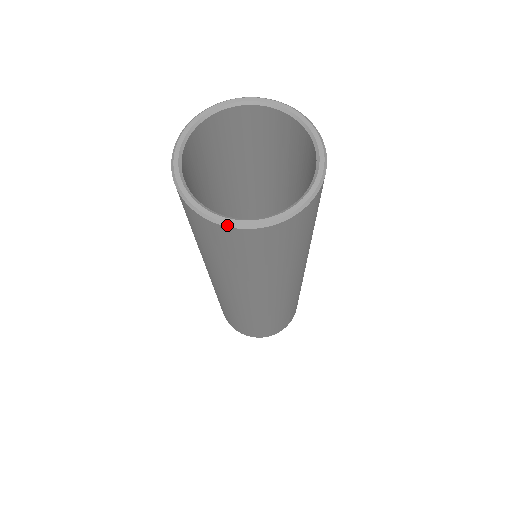
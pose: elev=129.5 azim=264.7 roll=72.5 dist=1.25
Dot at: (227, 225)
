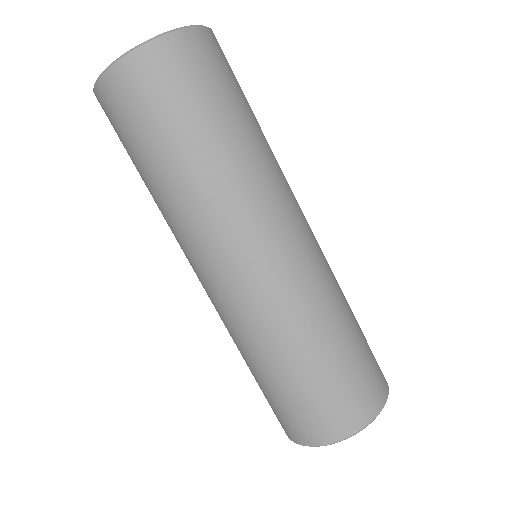
Dot at: (166, 33)
